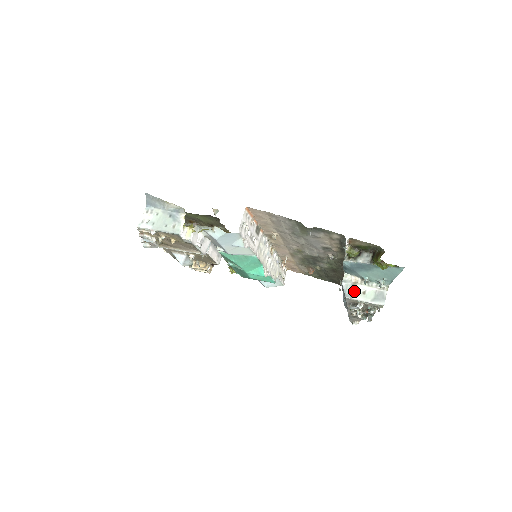
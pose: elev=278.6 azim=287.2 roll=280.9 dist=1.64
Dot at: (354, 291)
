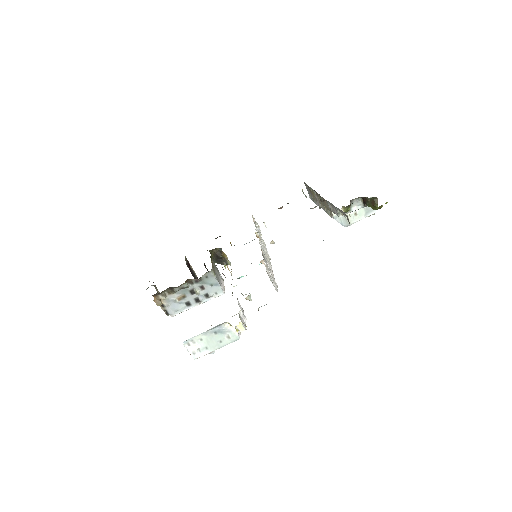
Dot at: occluded
